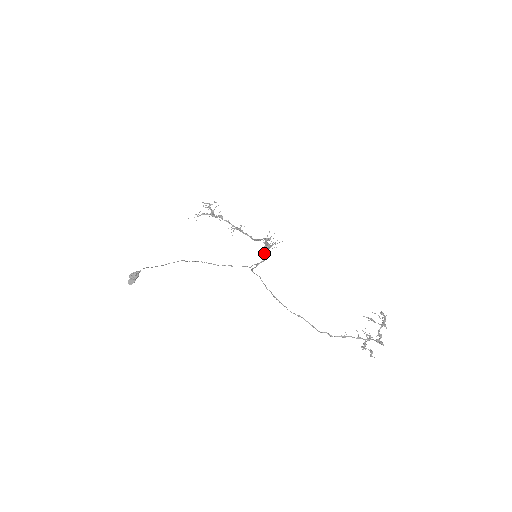
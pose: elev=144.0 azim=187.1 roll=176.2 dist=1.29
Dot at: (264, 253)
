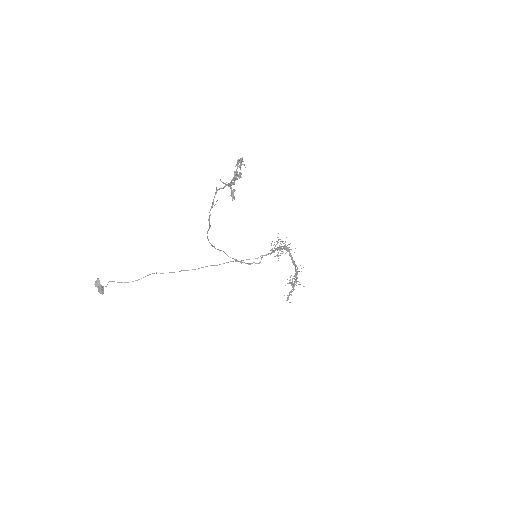
Dot at: occluded
